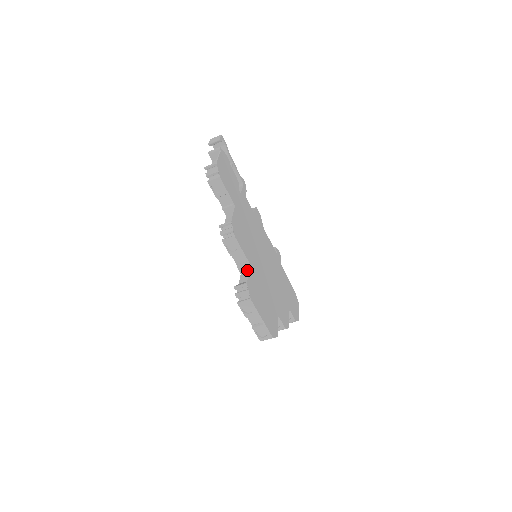
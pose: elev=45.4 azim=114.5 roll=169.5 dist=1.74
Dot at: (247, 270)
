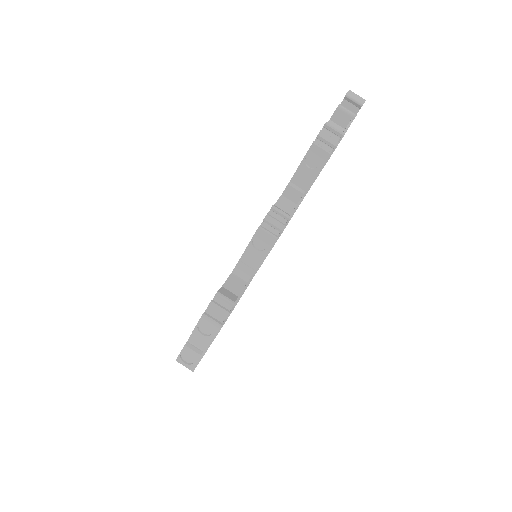
Dot at: (243, 277)
